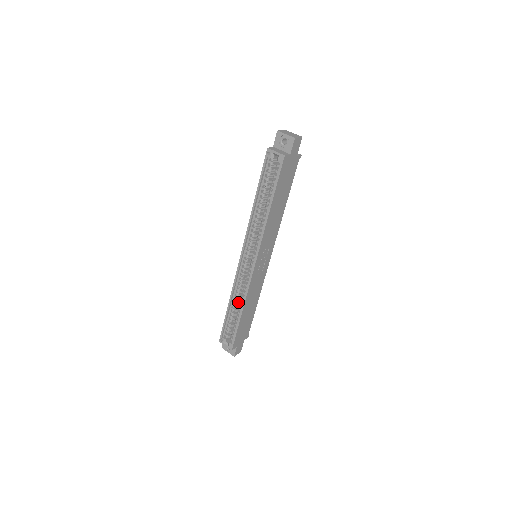
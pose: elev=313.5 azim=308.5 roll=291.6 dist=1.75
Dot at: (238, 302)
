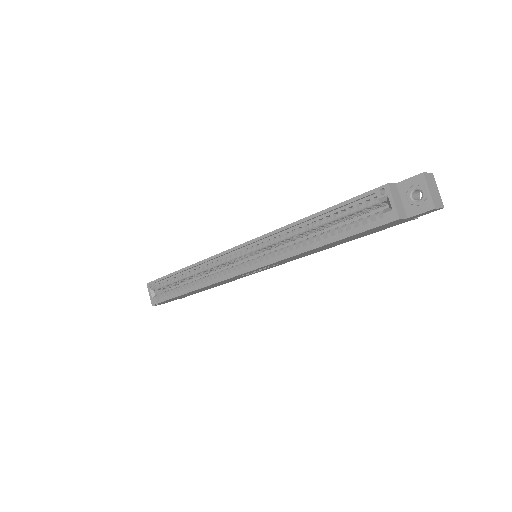
Dot at: (196, 275)
